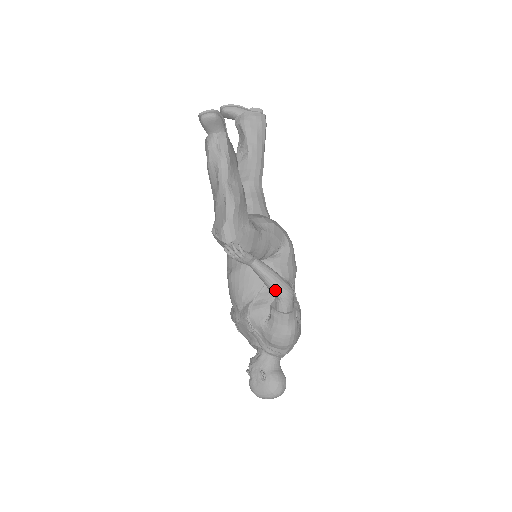
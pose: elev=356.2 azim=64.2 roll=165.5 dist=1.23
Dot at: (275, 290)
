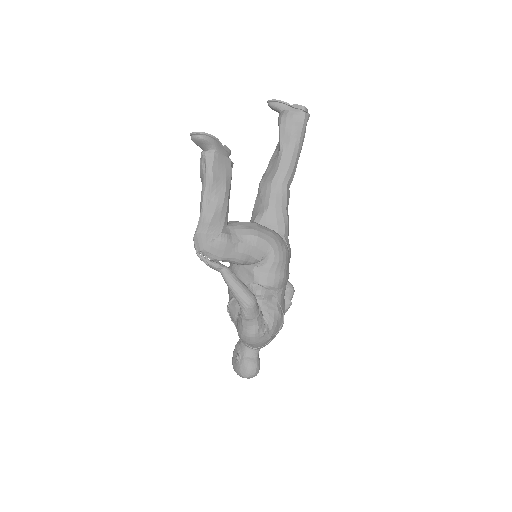
Dot at: (236, 298)
